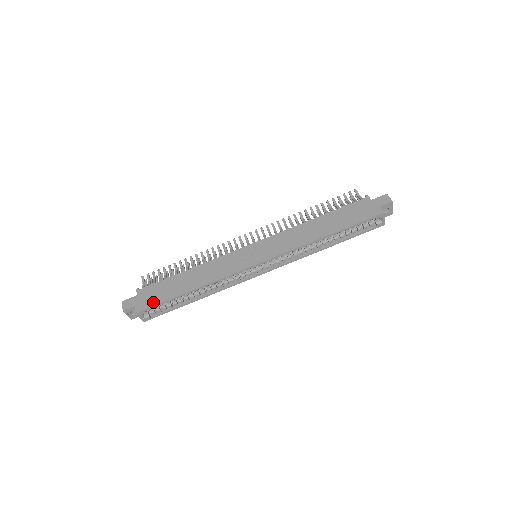
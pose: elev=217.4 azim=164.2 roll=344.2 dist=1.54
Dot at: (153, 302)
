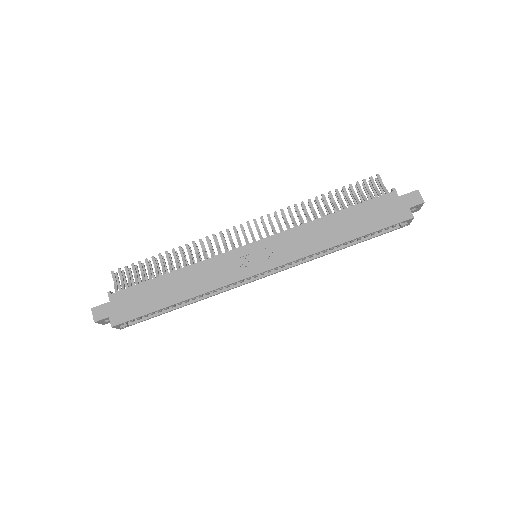
Dot at: (132, 314)
